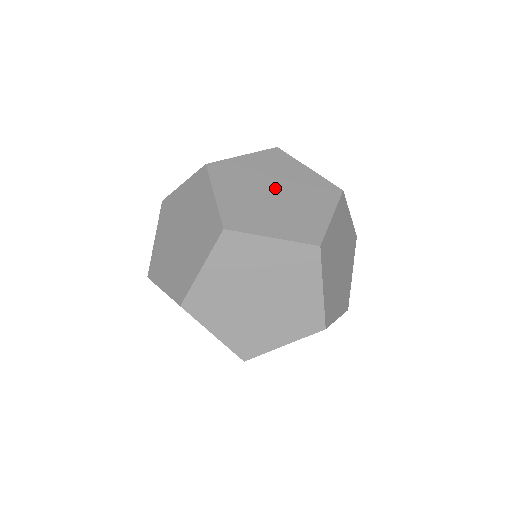
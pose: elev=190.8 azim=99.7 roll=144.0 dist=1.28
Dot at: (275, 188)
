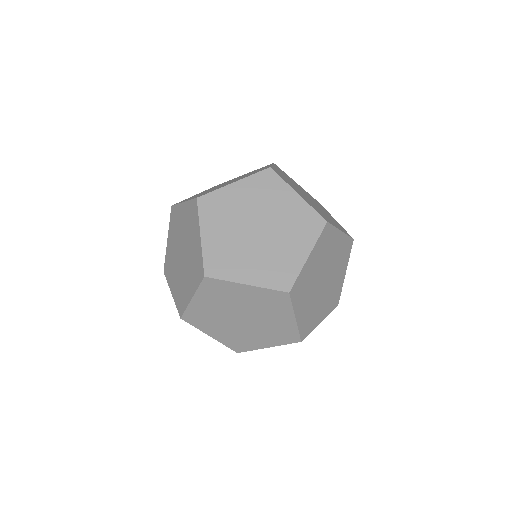
Dot at: (259, 224)
